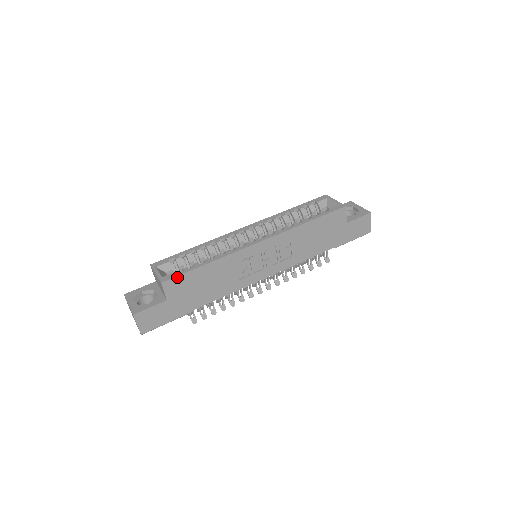
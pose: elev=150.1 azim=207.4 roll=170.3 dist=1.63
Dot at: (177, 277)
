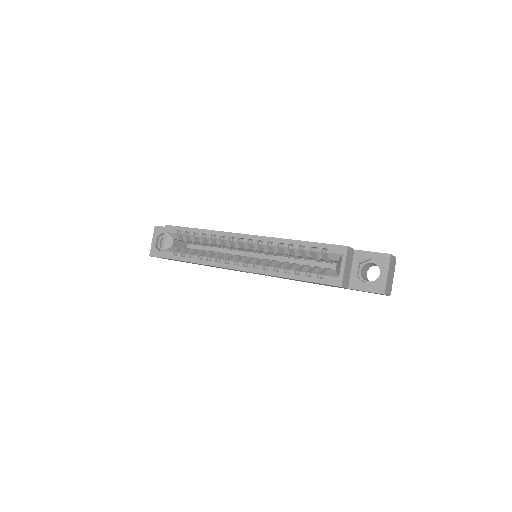
Dot at: occluded
